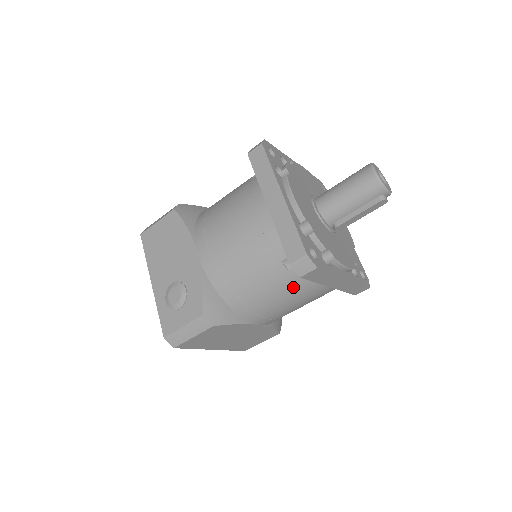
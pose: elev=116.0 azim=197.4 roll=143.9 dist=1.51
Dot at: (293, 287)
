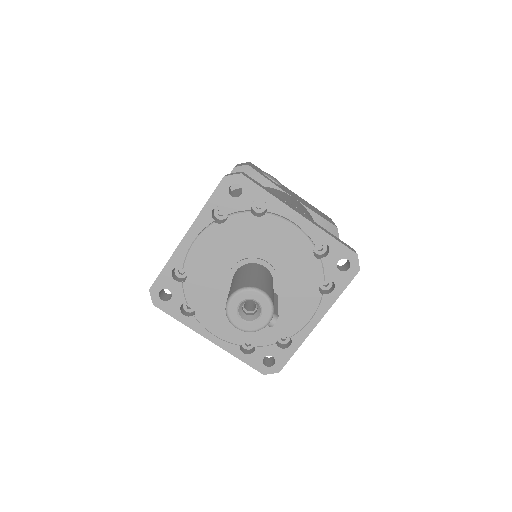
Dot at: occluded
